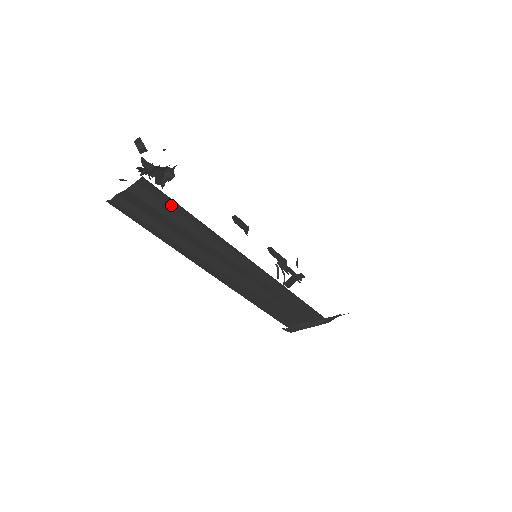
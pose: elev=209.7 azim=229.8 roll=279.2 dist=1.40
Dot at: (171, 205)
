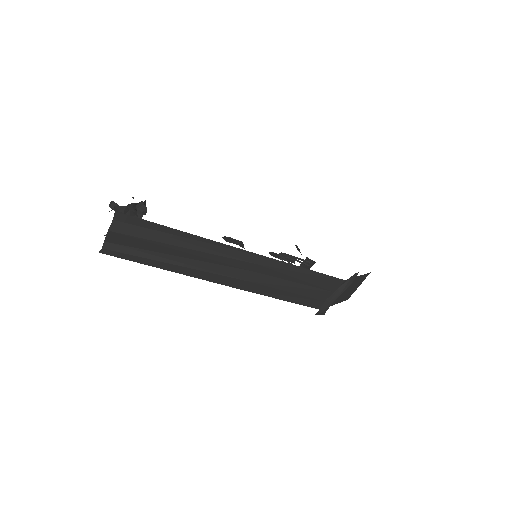
Dot at: (151, 228)
